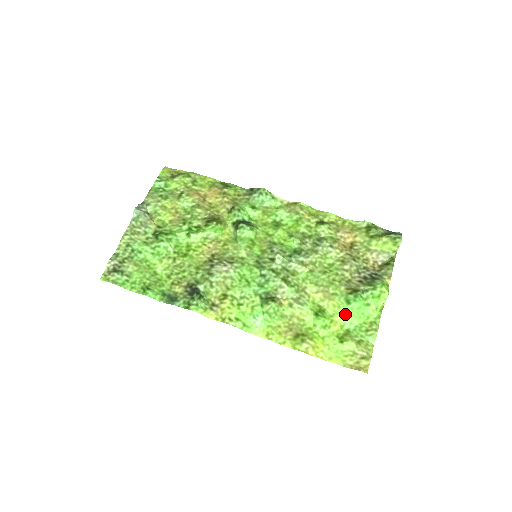
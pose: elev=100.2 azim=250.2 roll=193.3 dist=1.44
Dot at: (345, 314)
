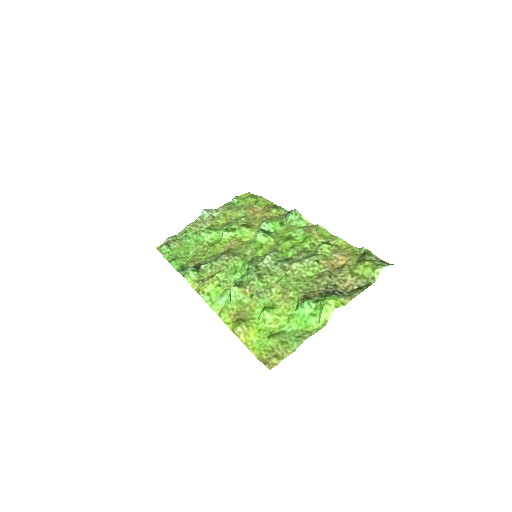
Dot at: (290, 317)
